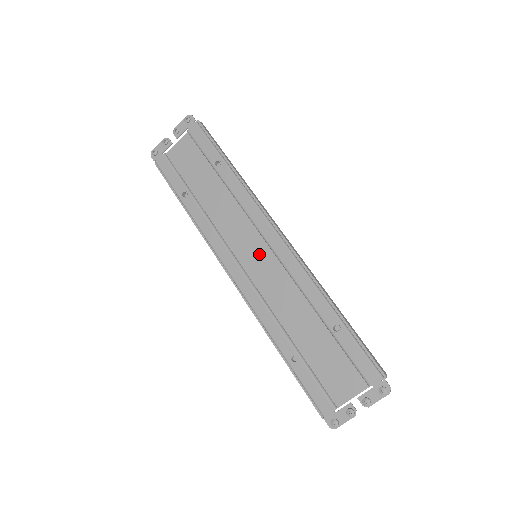
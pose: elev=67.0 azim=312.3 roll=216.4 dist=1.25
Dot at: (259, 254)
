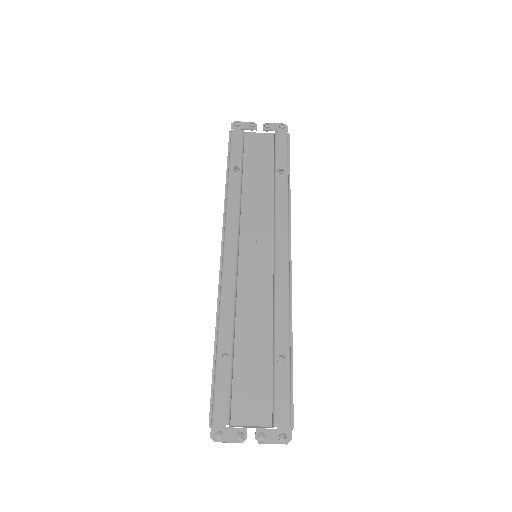
Dot at: (261, 256)
